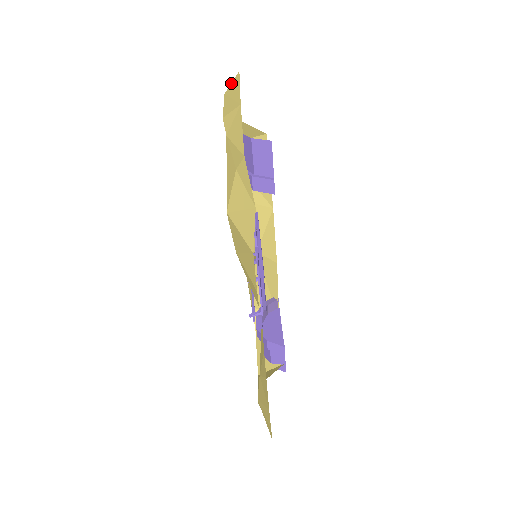
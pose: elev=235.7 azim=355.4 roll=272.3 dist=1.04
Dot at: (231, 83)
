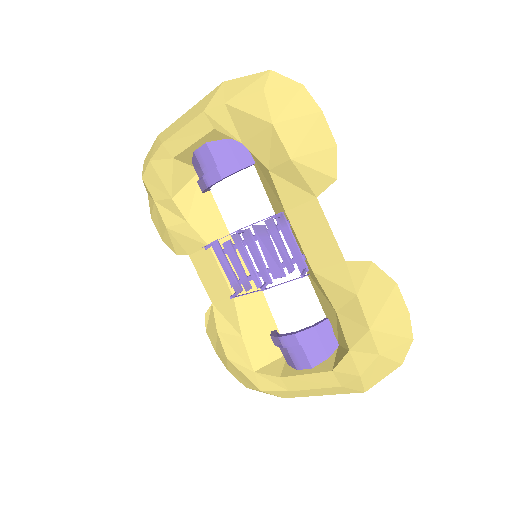
Dot at: (160, 139)
